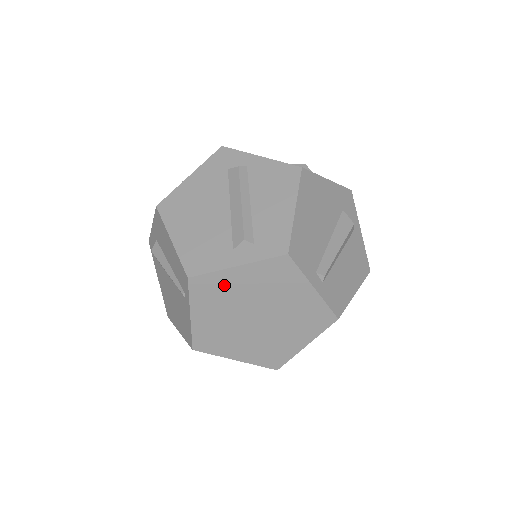
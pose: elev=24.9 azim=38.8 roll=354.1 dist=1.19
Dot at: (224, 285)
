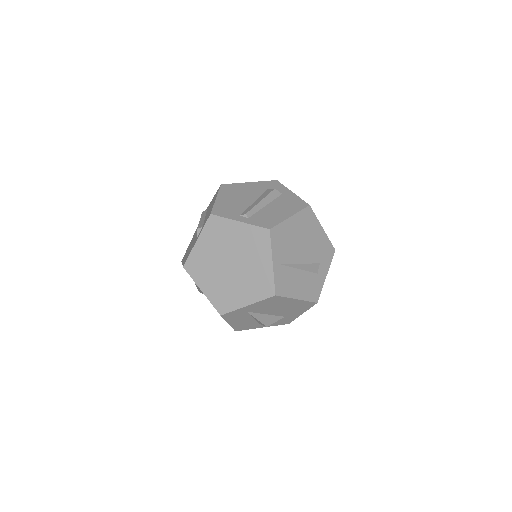
Dot at: (200, 257)
